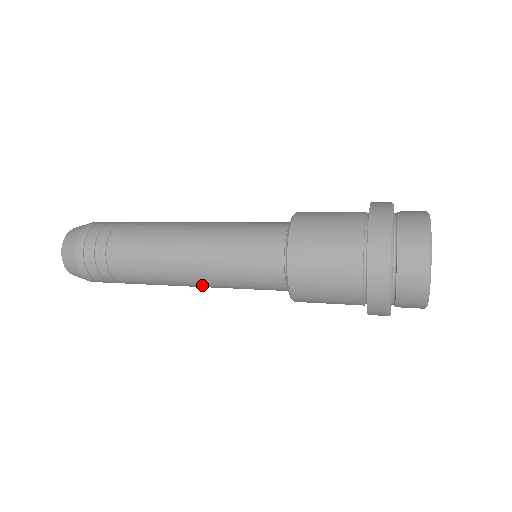
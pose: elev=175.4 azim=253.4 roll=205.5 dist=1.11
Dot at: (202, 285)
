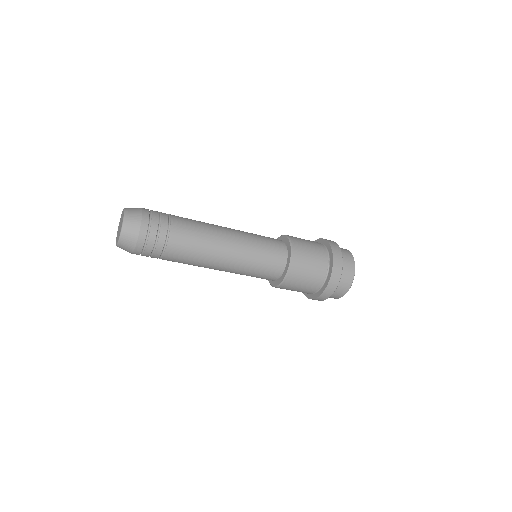
Dot at: (229, 262)
